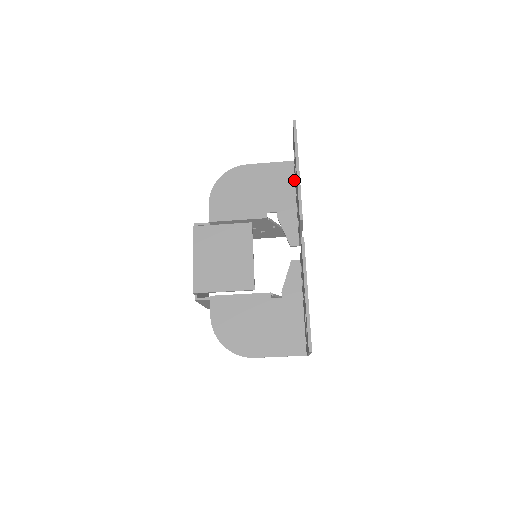
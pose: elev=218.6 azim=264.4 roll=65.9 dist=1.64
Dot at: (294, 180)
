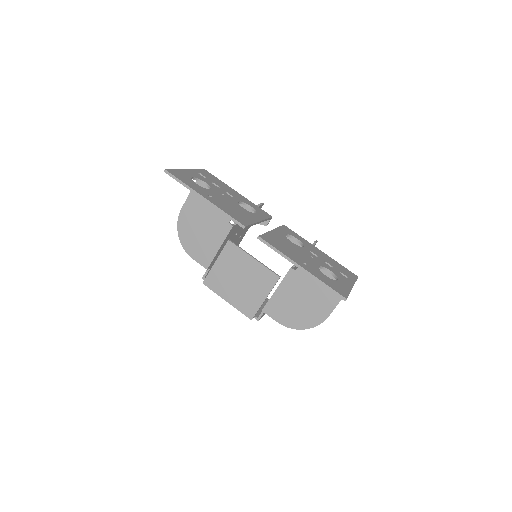
Dot at: occluded
